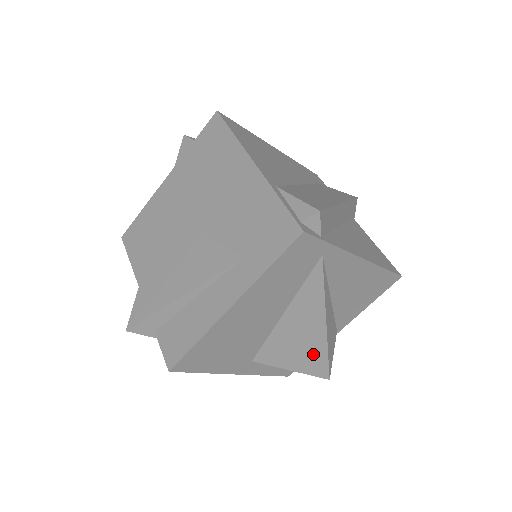
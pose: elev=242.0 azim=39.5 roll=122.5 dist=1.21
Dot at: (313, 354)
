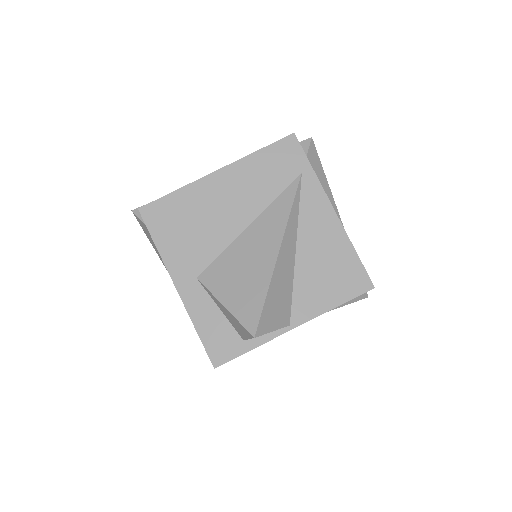
Dot at: (254, 287)
